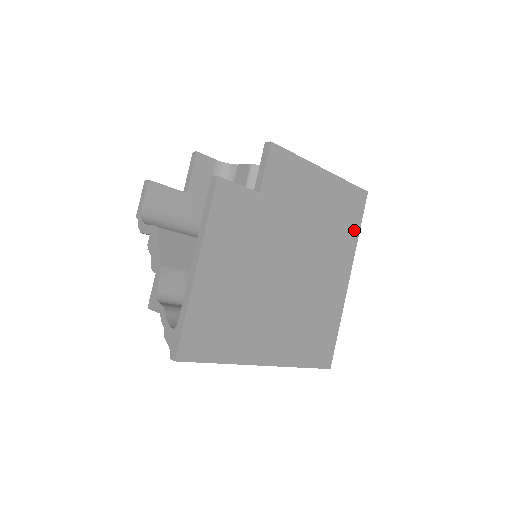
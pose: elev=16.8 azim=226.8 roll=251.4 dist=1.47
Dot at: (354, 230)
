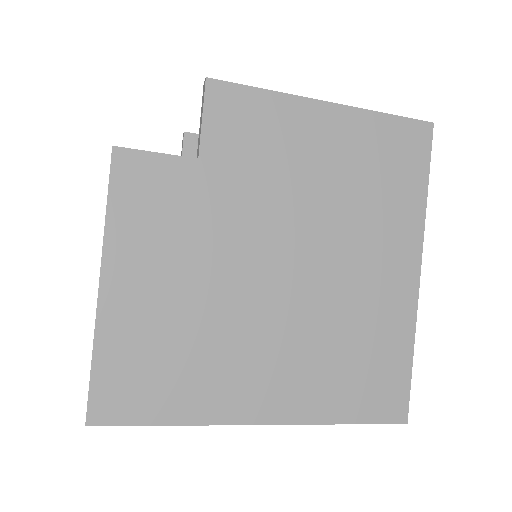
Dot at: (414, 190)
